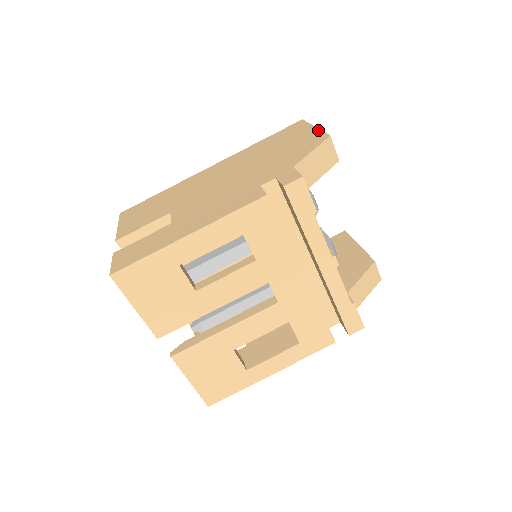
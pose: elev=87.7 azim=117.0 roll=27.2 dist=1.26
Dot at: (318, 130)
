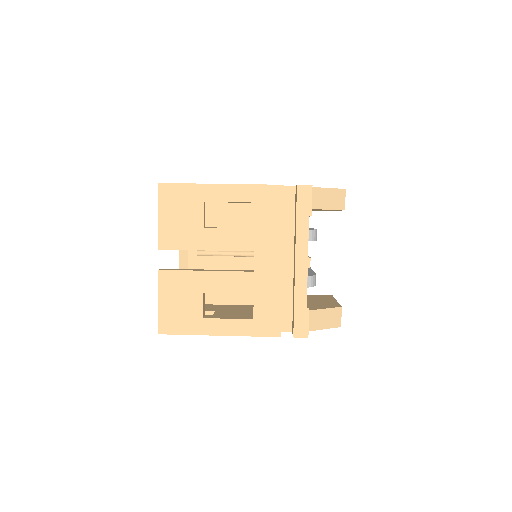
Dot at: occluded
